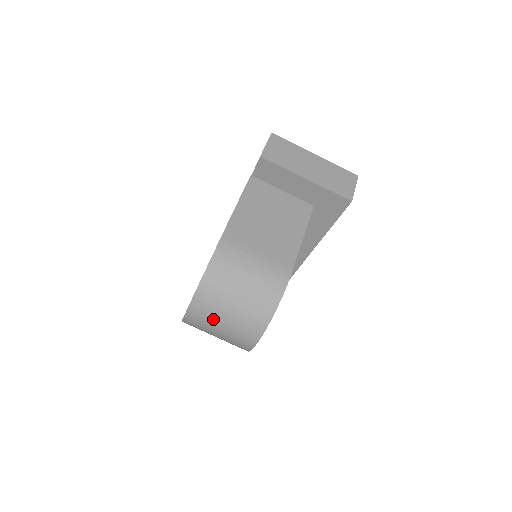
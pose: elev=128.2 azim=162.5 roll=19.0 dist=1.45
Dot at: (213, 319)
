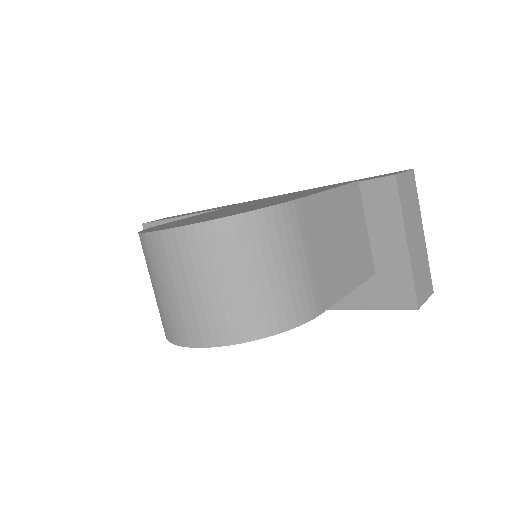
Dot at: (191, 270)
